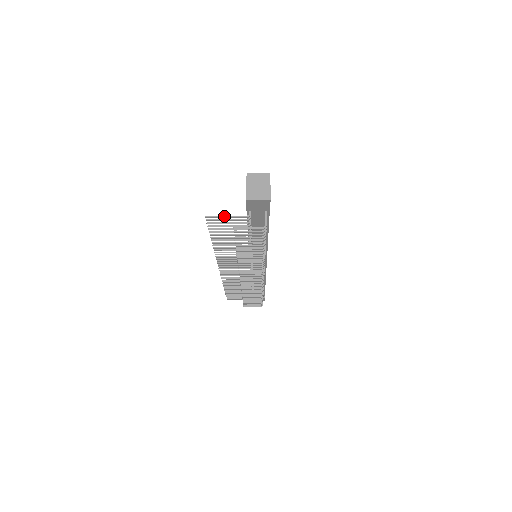
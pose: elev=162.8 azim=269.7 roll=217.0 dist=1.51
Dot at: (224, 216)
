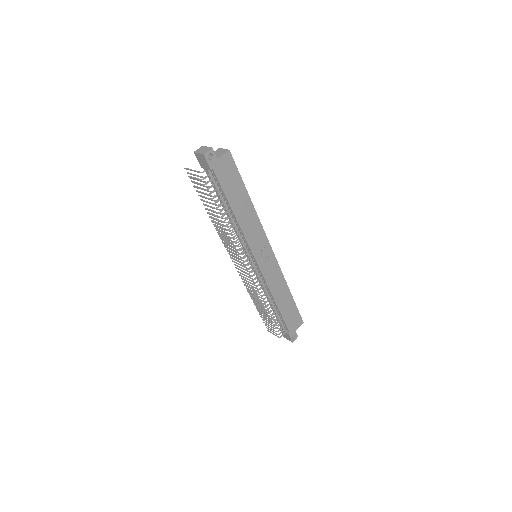
Dot at: occluded
